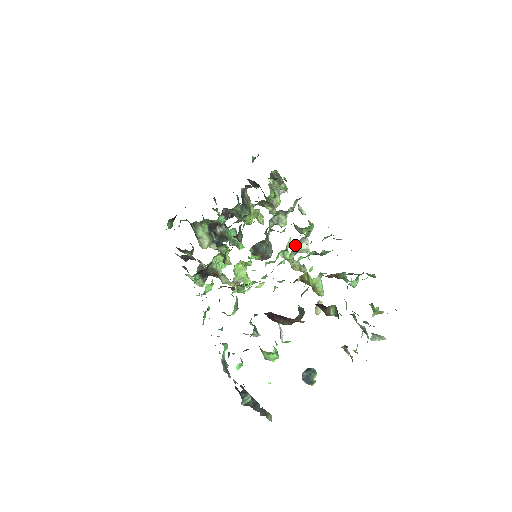
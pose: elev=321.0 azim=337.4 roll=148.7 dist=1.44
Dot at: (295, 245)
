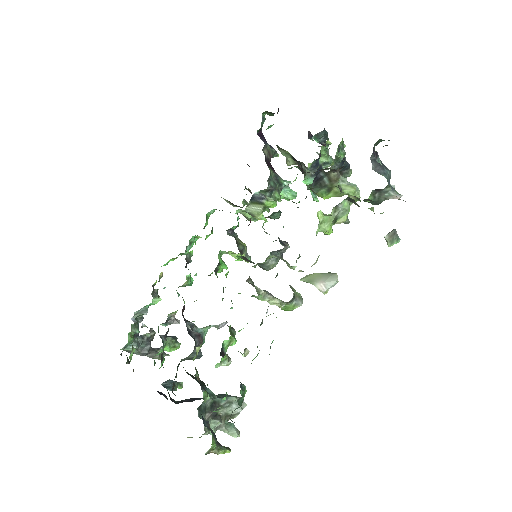
Dot at: (320, 273)
